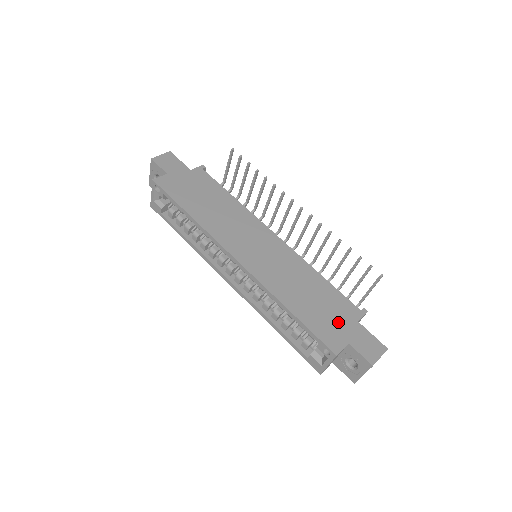
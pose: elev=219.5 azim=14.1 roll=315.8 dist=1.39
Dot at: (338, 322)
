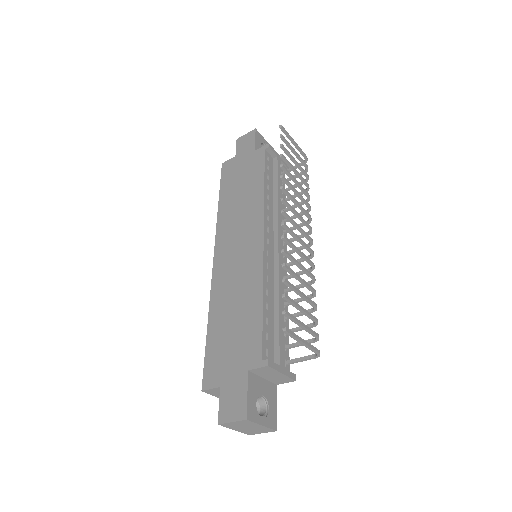
Dot at: (231, 360)
